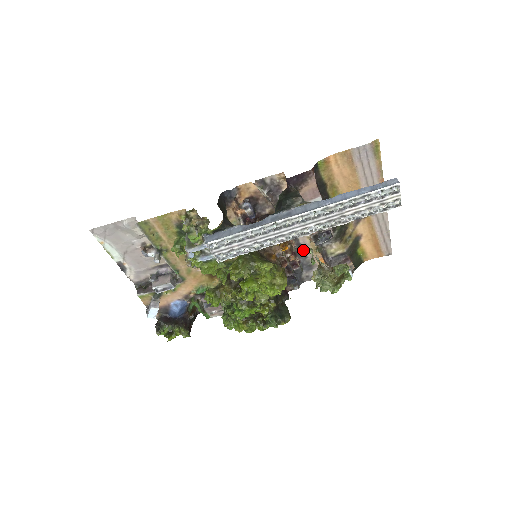
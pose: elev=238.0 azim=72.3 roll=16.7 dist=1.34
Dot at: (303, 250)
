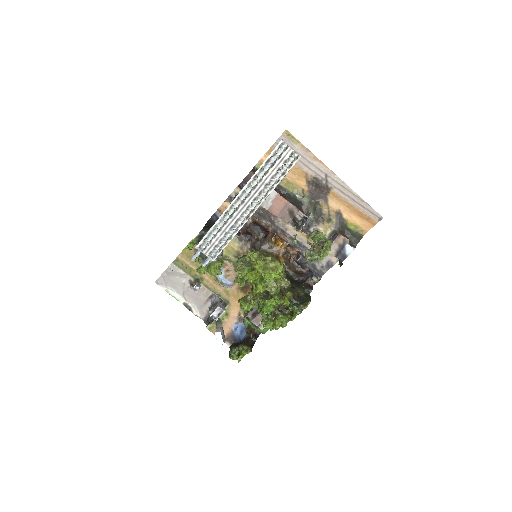
Dot at: (299, 242)
